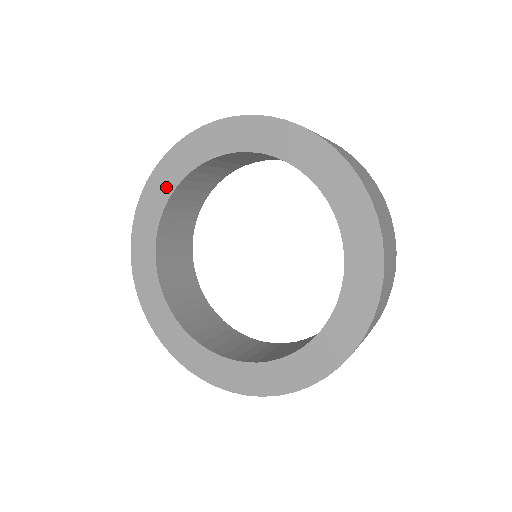
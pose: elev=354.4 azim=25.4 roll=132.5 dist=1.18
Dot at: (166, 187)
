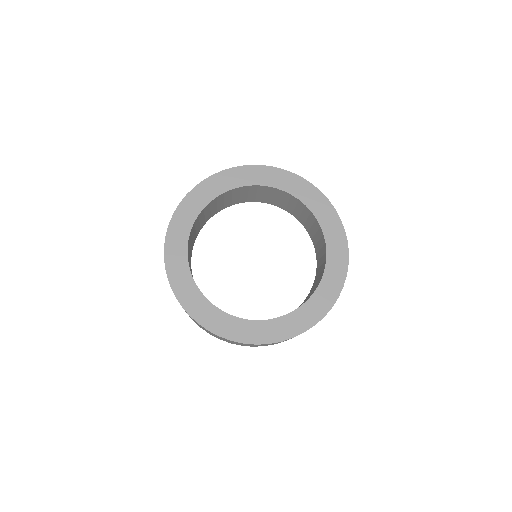
Dot at: (264, 180)
